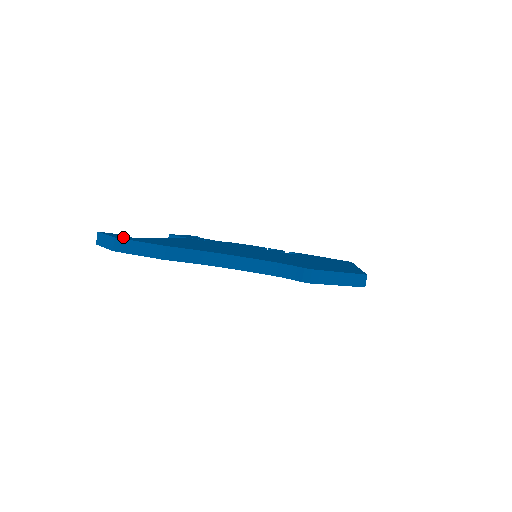
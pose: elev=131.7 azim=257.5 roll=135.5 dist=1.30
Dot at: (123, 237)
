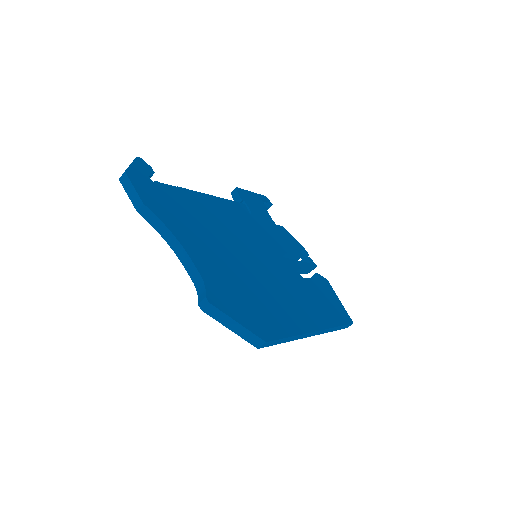
Dot at: (137, 174)
